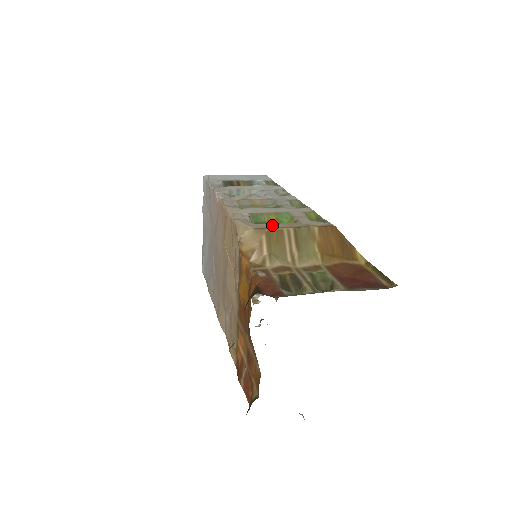
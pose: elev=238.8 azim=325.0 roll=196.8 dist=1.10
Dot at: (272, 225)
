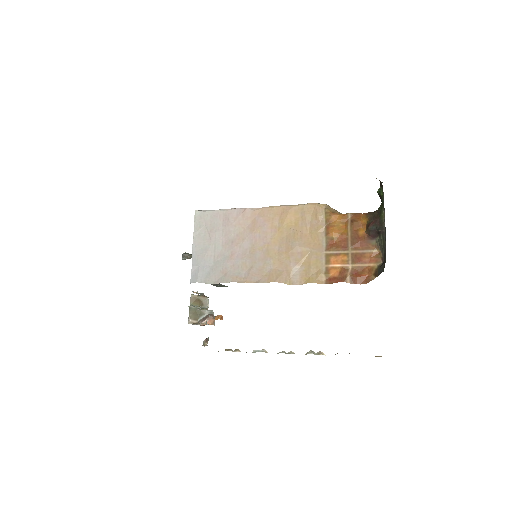
Dot at: occluded
